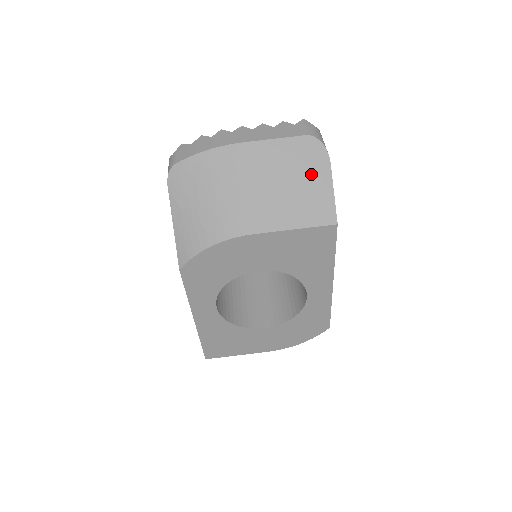
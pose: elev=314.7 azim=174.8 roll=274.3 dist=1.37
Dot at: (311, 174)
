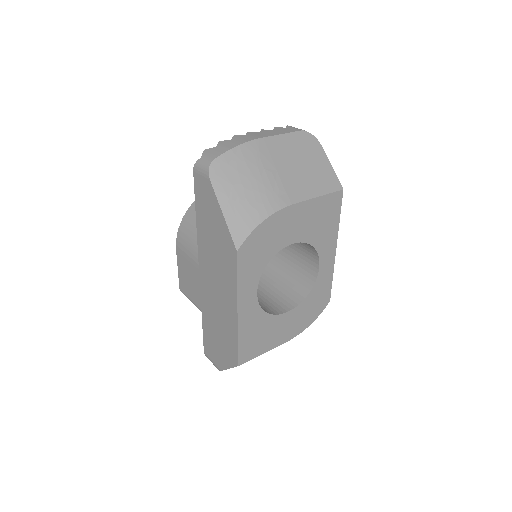
Dot at: (314, 157)
